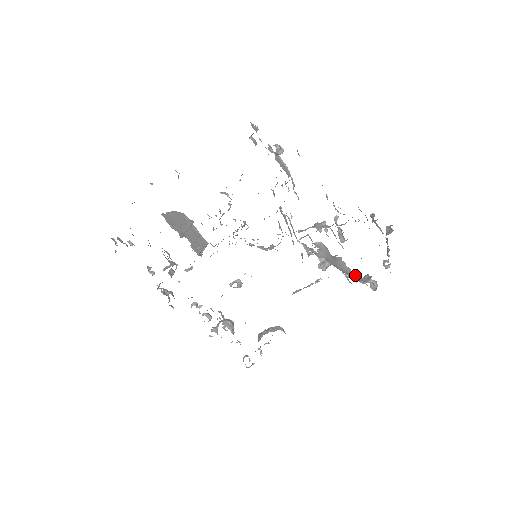
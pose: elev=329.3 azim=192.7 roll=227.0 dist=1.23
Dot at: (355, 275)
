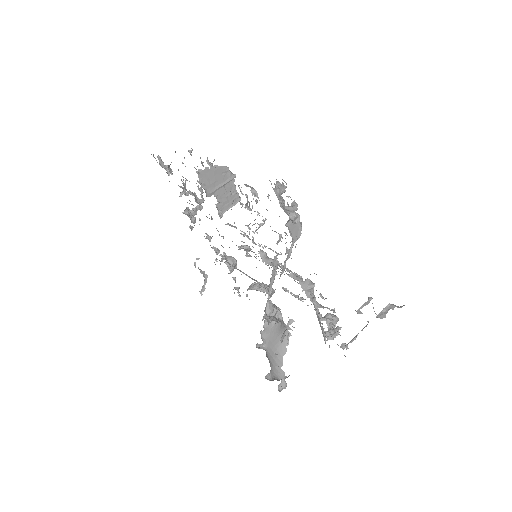
Dot at: (282, 363)
